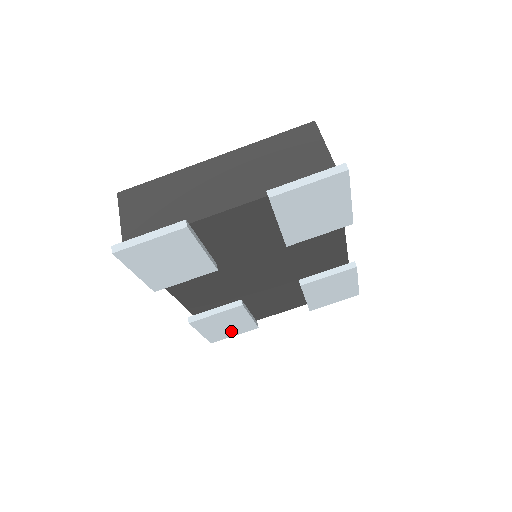
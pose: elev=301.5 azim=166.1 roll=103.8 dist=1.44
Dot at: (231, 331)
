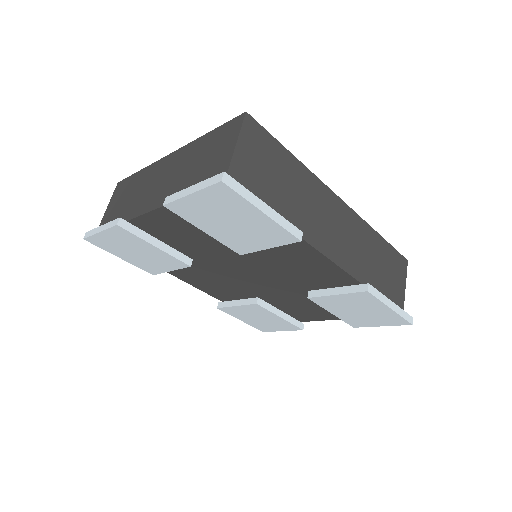
Dot at: (273, 326)
